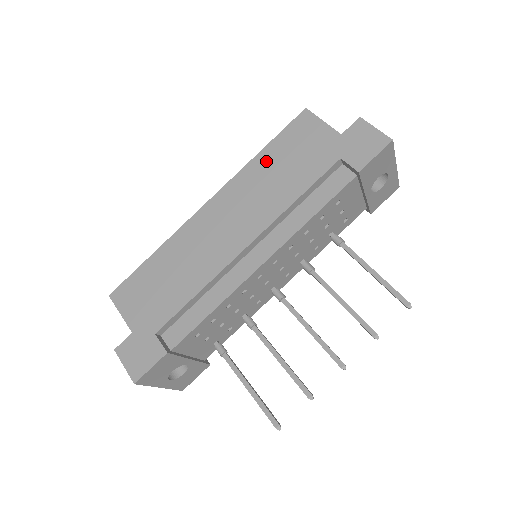
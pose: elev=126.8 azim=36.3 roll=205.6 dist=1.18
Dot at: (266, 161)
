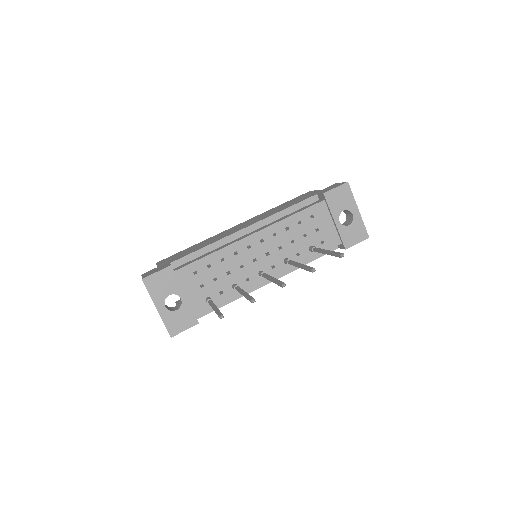
Dot at: (277, 207)
